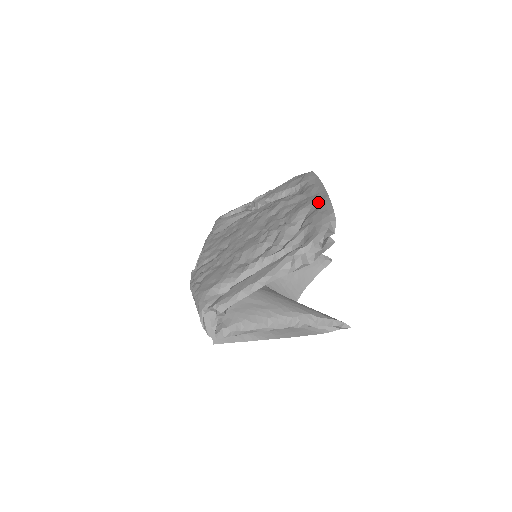
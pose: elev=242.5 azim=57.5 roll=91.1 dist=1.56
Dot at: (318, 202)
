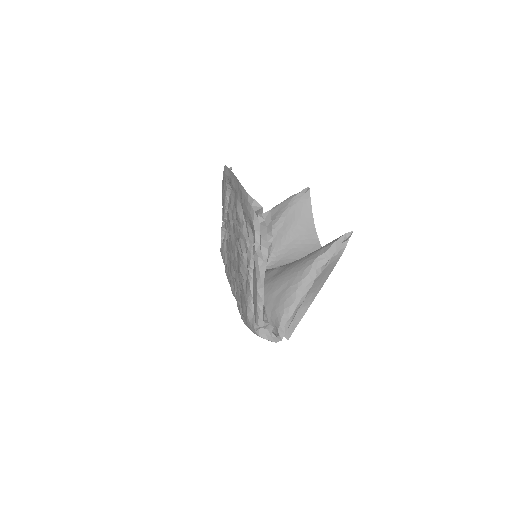
Dot at: (239, 194)
